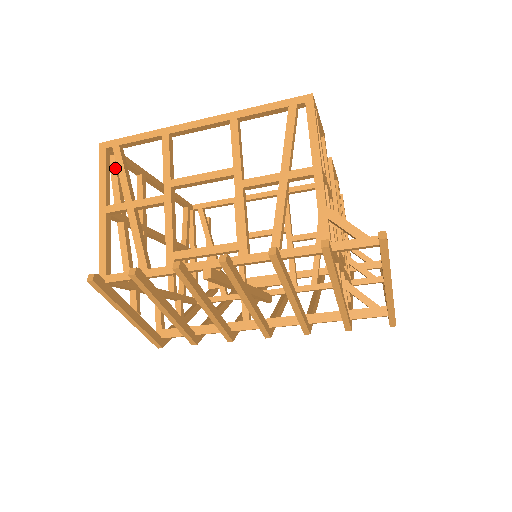
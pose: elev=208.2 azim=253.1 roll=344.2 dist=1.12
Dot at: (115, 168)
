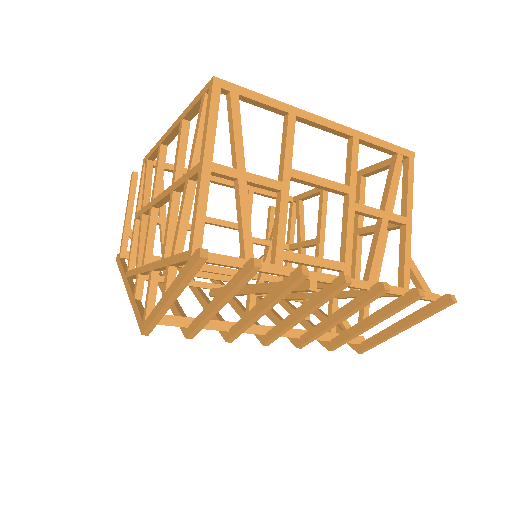
Dot at: occluded
